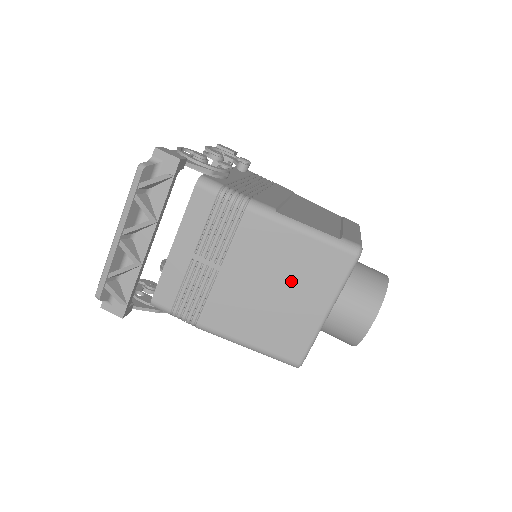
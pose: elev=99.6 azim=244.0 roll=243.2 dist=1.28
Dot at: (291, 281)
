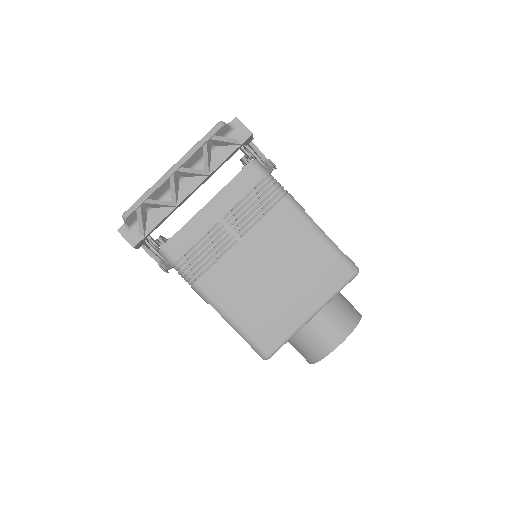
Dot at: (294, 274)
